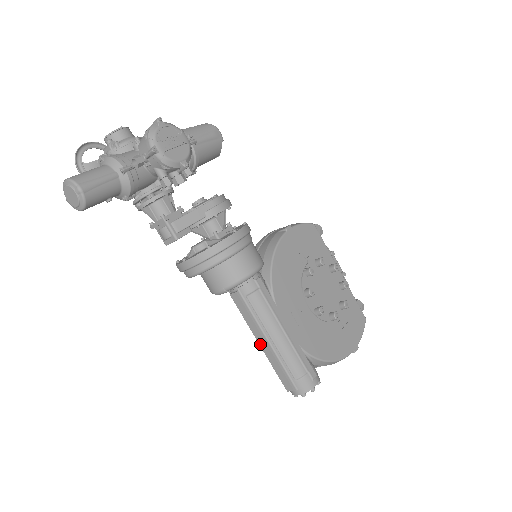
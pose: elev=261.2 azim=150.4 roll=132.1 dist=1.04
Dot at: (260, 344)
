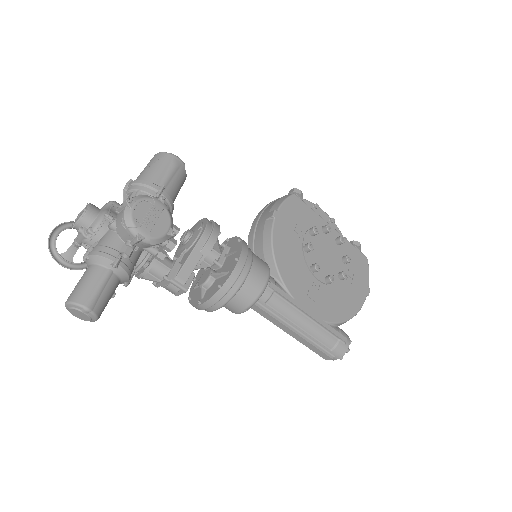
Dot at: (290, 335)
